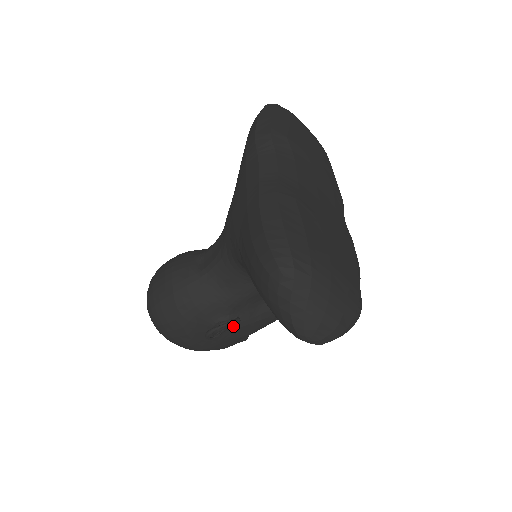
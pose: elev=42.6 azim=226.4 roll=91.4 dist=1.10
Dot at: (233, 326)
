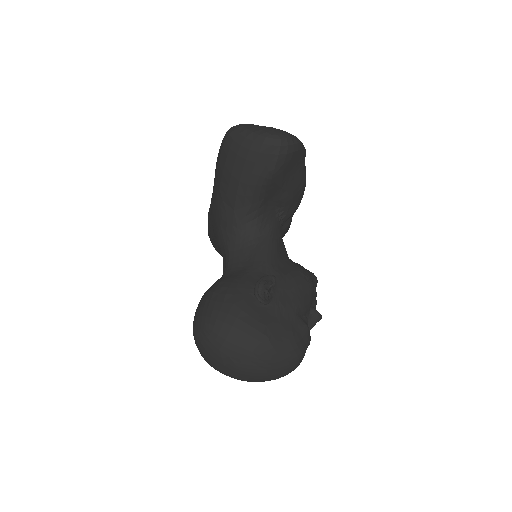
Dot at: (275, 290)
